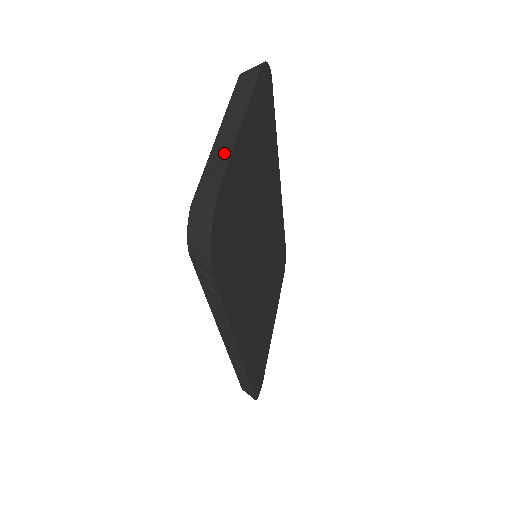
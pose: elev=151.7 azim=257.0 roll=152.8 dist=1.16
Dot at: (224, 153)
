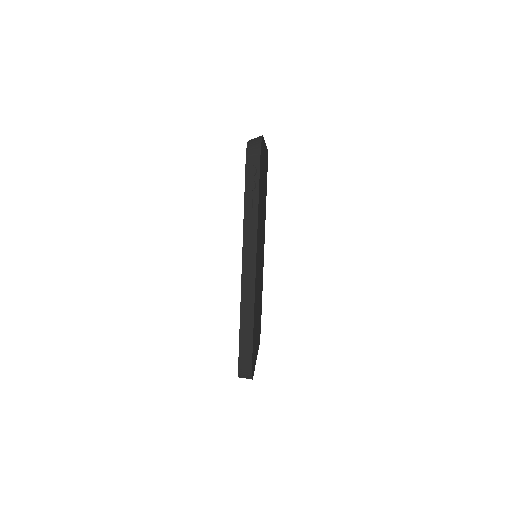
Dot at: occluded
